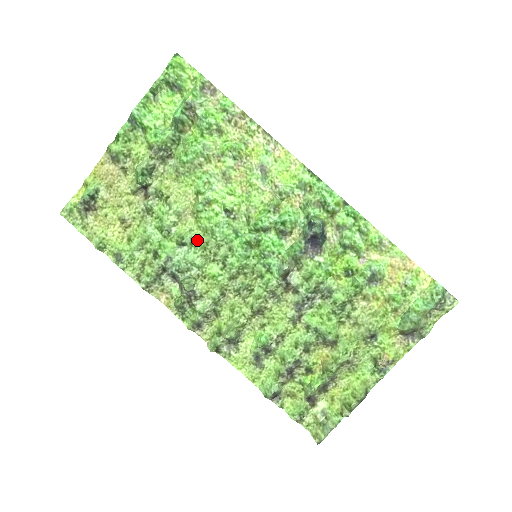
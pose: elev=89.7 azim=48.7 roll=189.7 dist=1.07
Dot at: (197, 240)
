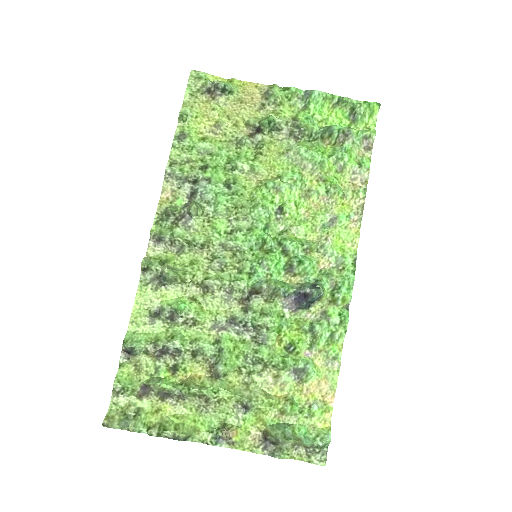
Dot at: (240, 197)
